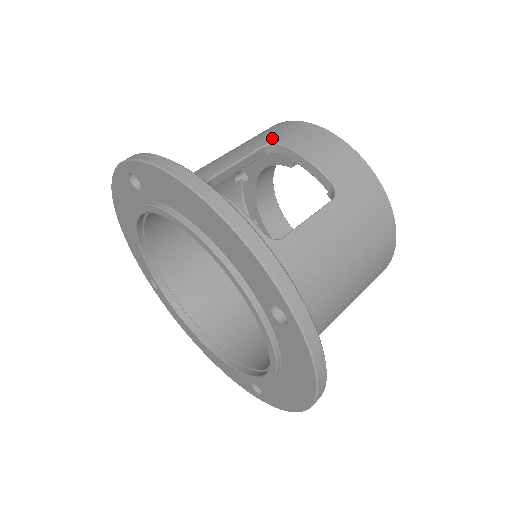
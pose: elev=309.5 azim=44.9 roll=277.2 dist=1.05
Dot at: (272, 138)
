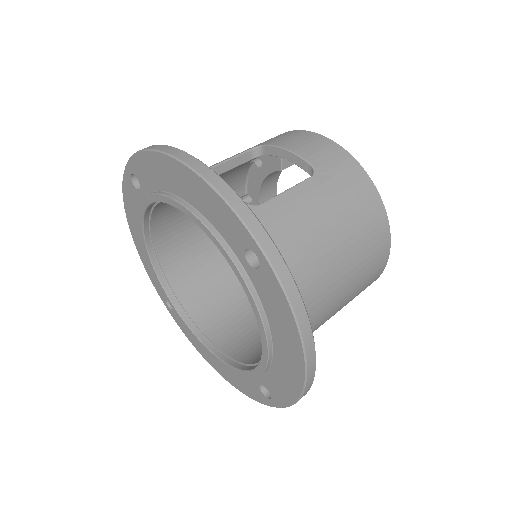
Dot at: (259, 144)
